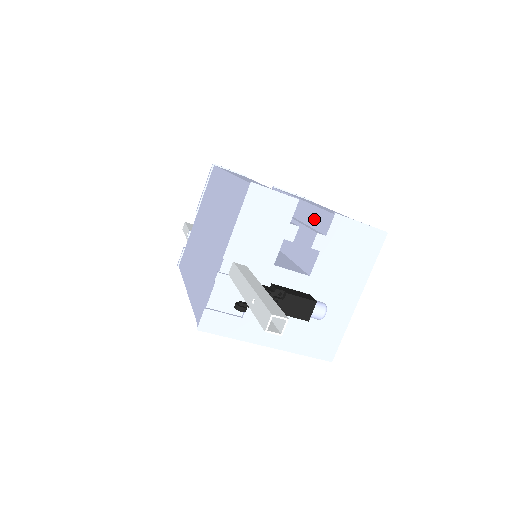
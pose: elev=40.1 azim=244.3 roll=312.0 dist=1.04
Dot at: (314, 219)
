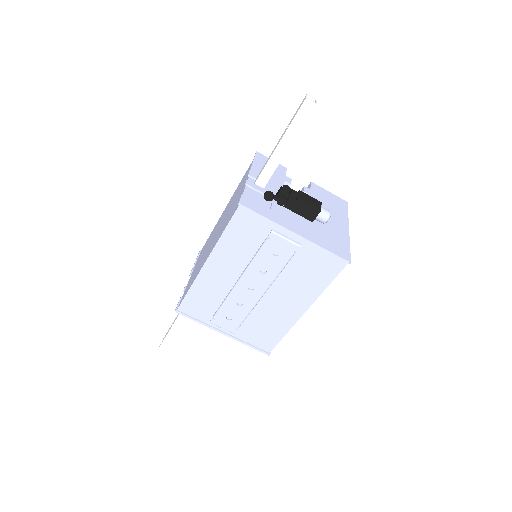
Dot at: occluded
